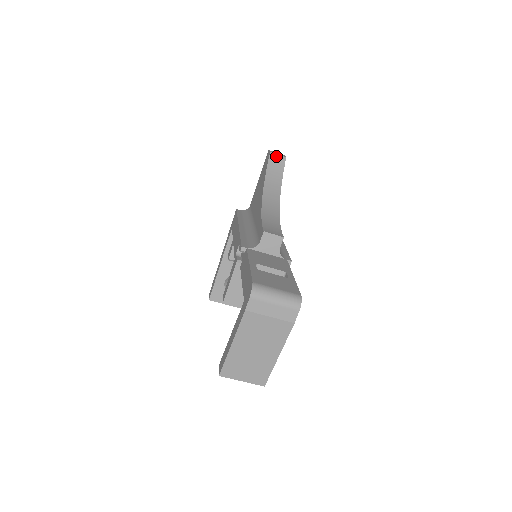
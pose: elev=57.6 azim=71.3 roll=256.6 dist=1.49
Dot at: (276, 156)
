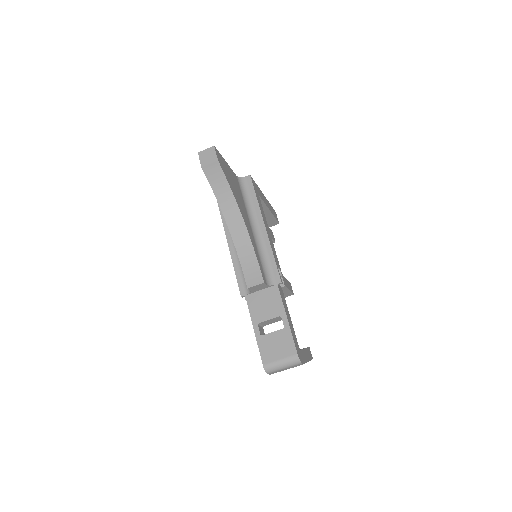
Dot at: (209, 167)
